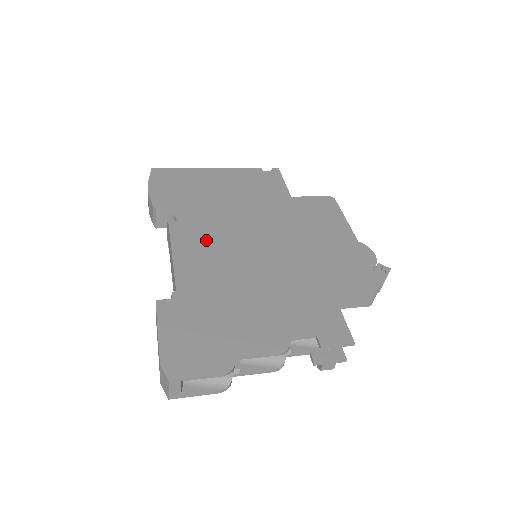
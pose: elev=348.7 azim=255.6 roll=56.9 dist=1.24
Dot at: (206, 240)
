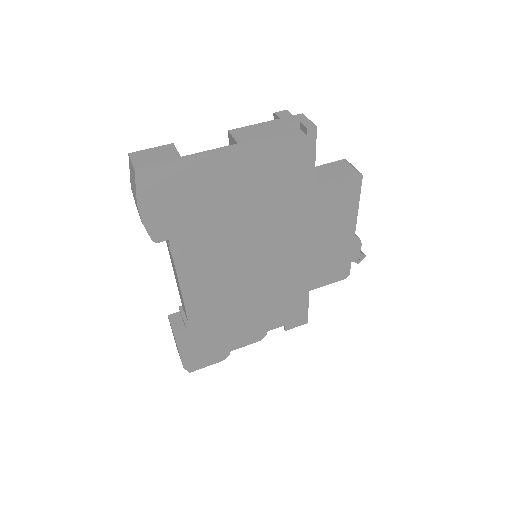
Dot at: (213, 271)
